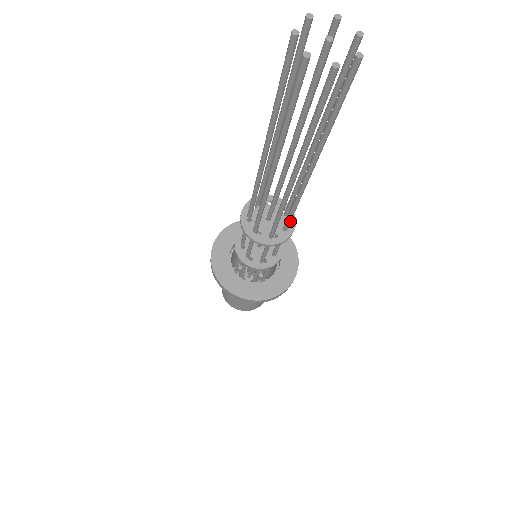
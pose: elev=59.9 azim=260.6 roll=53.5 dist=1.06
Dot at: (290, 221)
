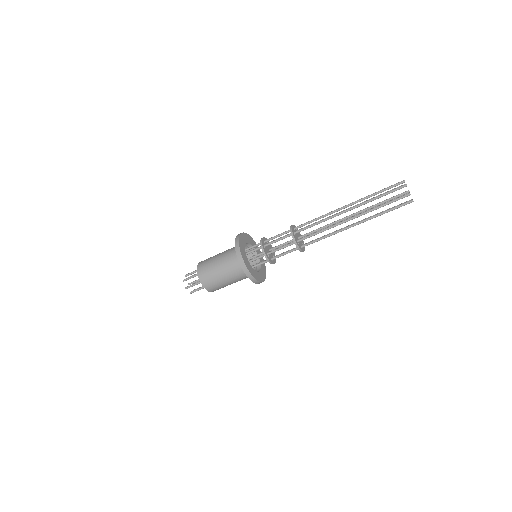
Dot at: occluded
